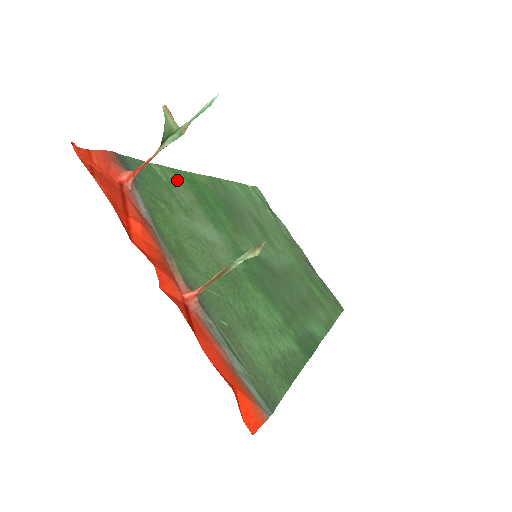
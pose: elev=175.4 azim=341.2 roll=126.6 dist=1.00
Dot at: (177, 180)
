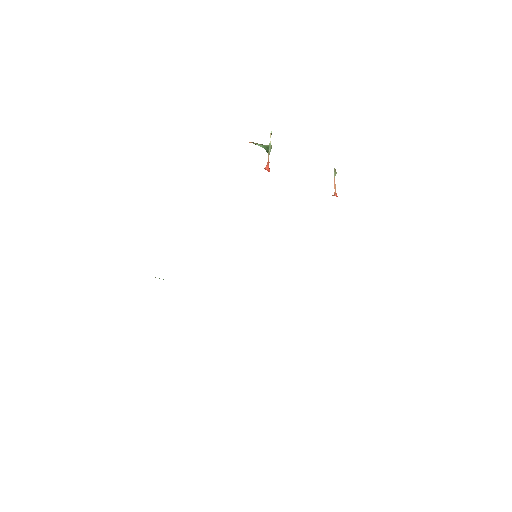
Dot at: occluded
